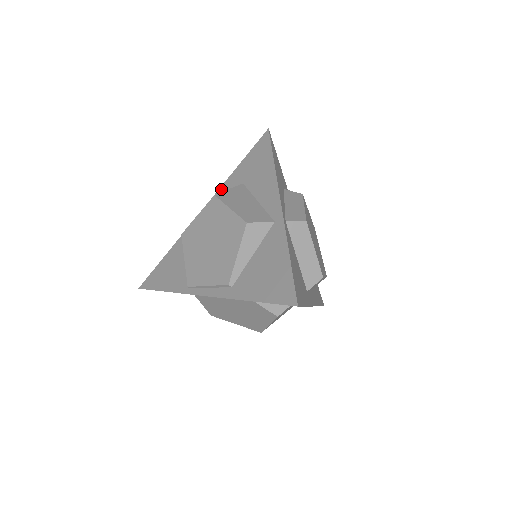
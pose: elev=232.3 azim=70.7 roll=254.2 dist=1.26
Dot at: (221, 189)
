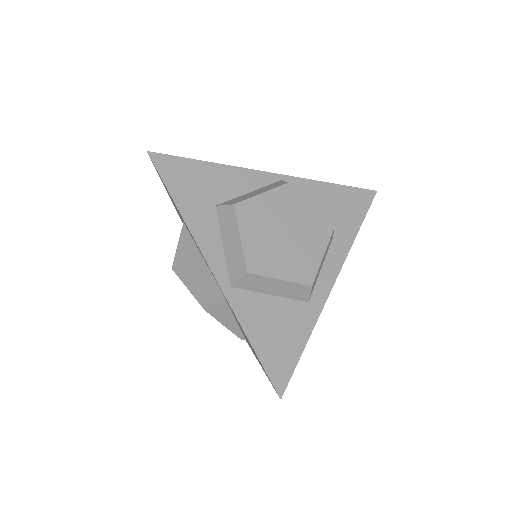
Dot at: occluded
